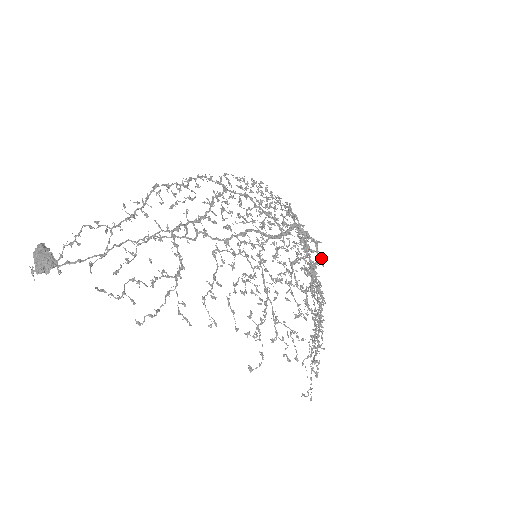
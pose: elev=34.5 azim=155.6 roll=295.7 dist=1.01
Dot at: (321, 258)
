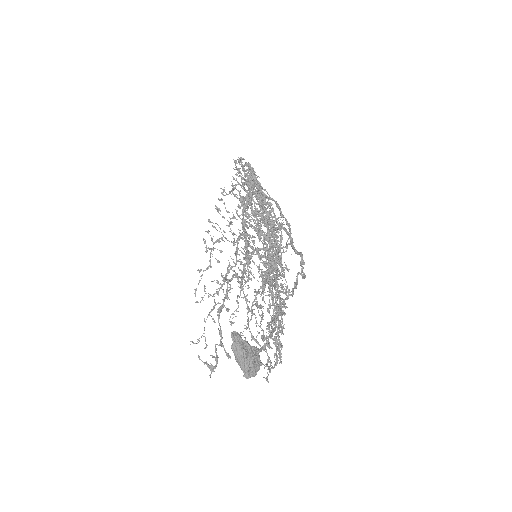
Dot at: occluded
